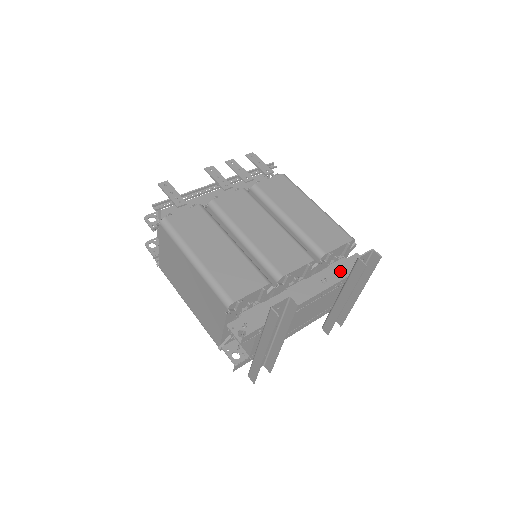
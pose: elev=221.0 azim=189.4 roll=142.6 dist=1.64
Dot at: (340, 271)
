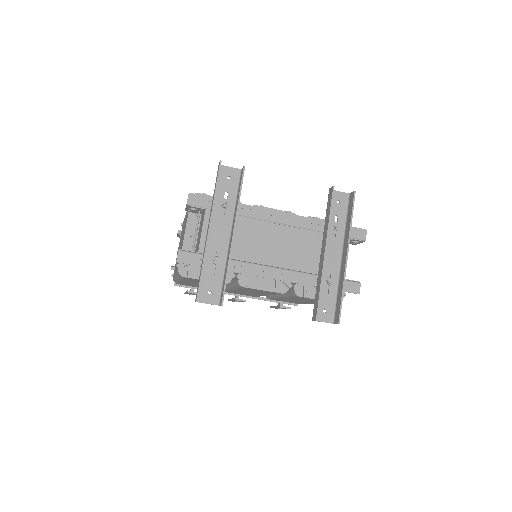
Dot at: occluded
